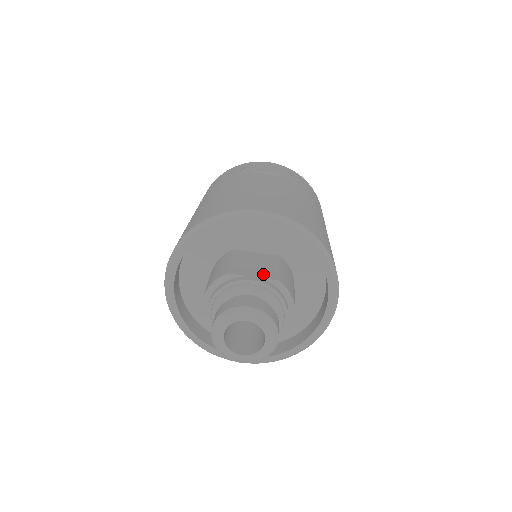
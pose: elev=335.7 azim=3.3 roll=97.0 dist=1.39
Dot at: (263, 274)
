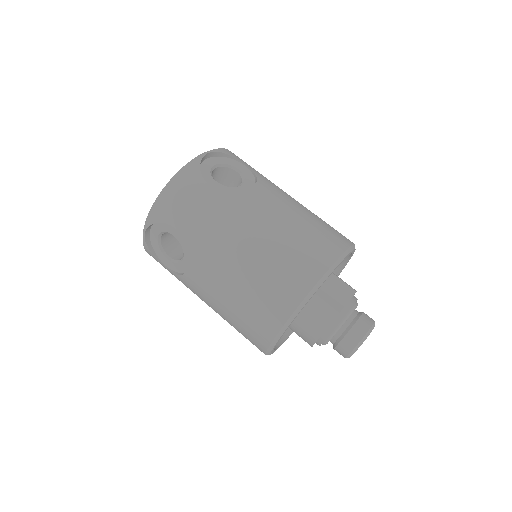
Dot at: (347, 294)
